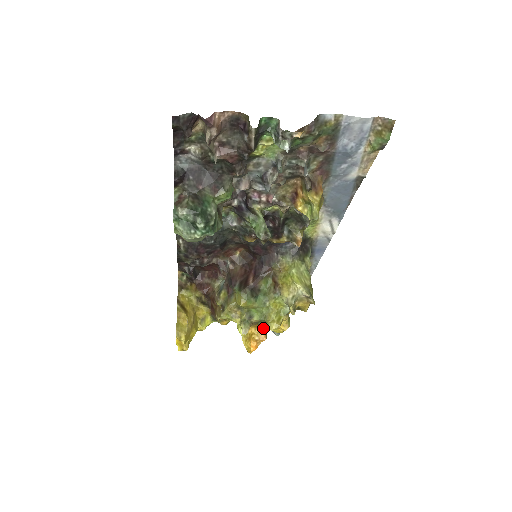
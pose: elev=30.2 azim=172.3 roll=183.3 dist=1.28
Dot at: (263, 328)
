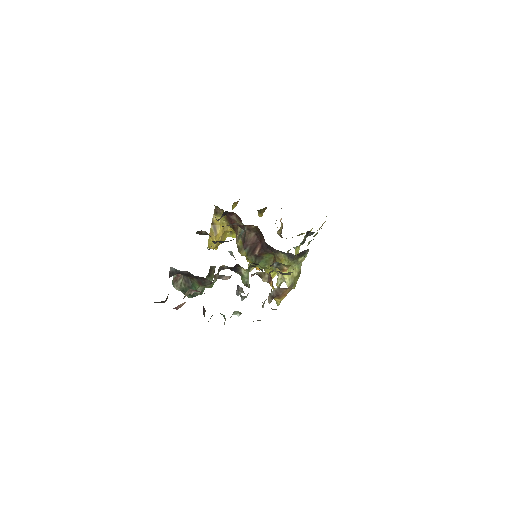
Dot at: occluded
